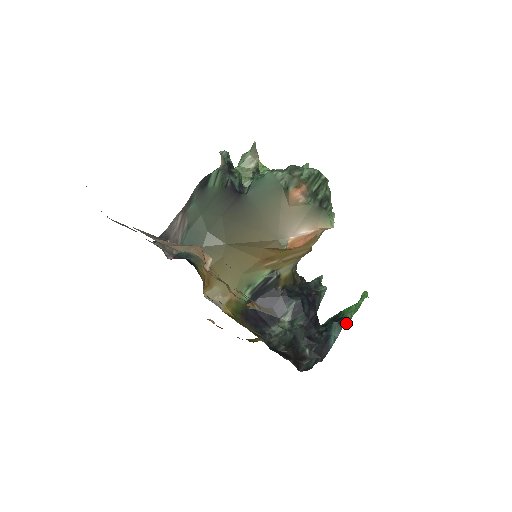
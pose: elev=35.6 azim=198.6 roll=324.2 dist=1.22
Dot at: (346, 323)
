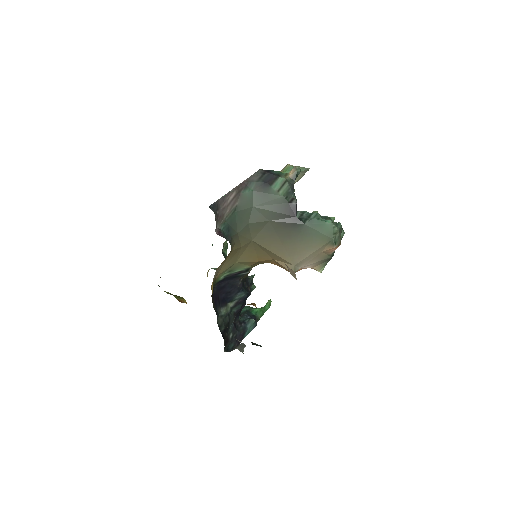
Dot at: (257, 321)
